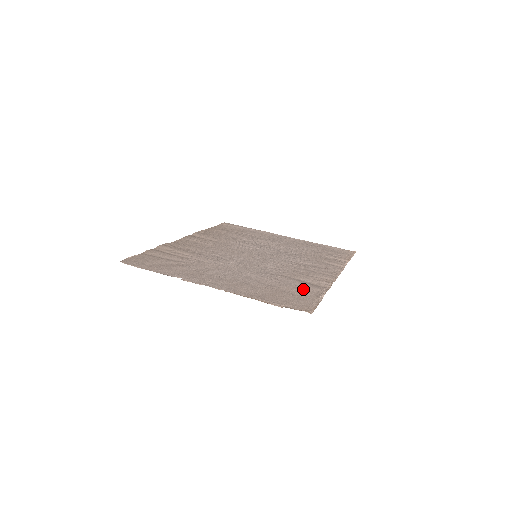
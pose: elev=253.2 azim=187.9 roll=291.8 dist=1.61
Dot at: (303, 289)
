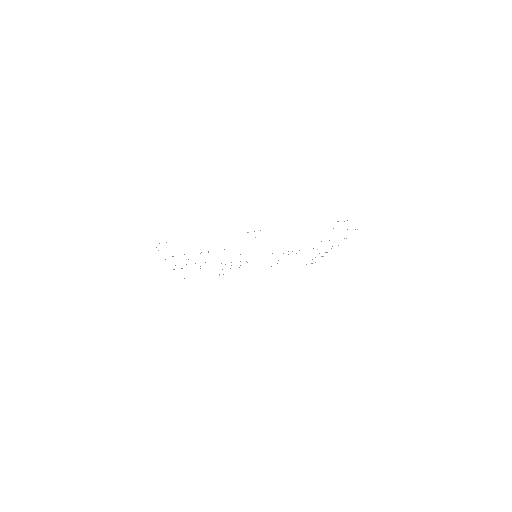
Dot at: occluded
